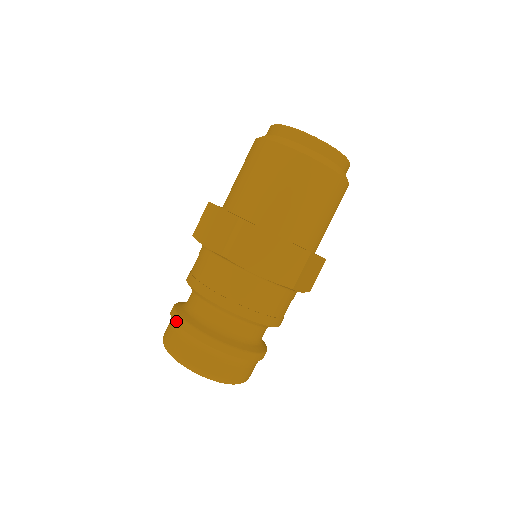
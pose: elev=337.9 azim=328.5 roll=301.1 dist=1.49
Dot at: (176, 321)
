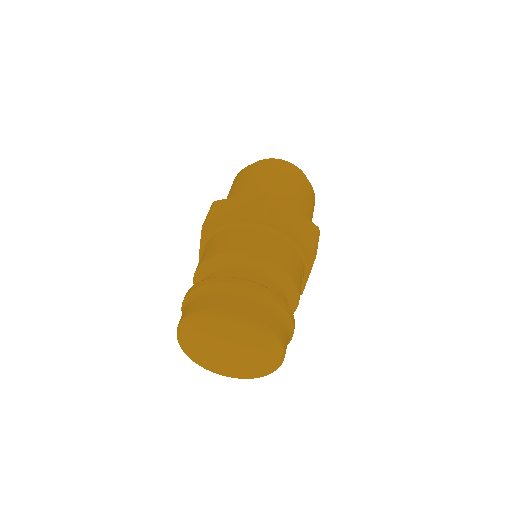
Dot at: (216, 281)
